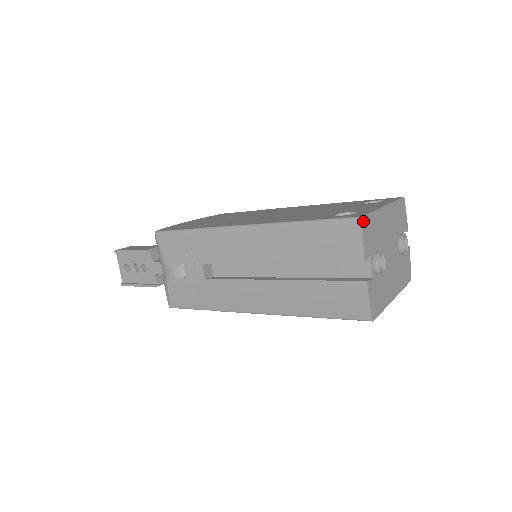
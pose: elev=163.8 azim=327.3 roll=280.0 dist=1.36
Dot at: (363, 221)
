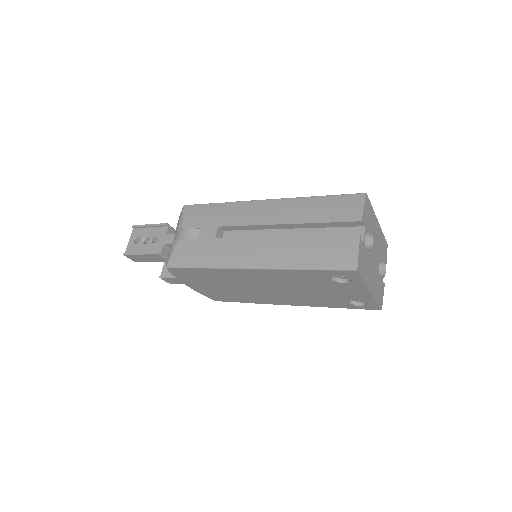
Dot at: (366, 197)
